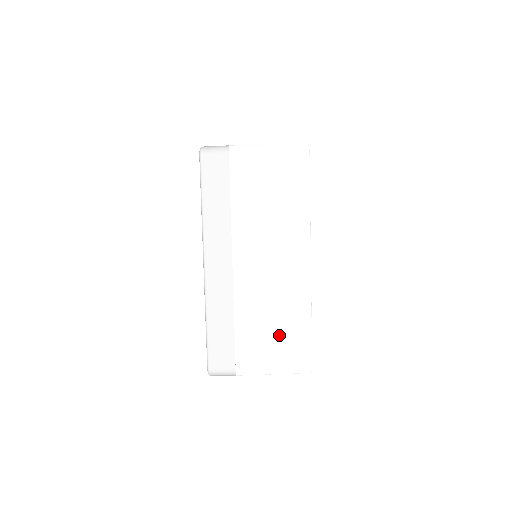
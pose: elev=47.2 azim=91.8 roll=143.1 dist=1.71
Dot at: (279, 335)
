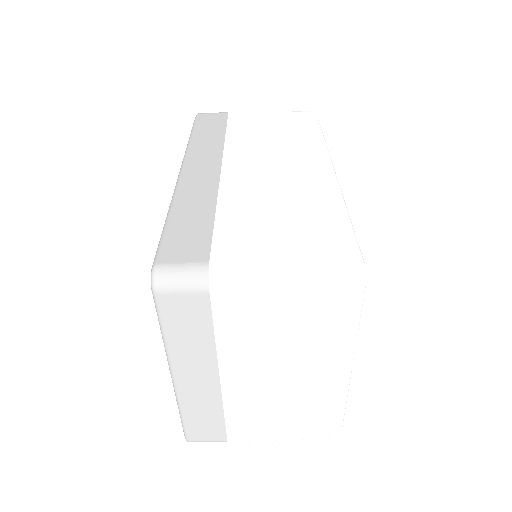
Dot at: (294, 224)
